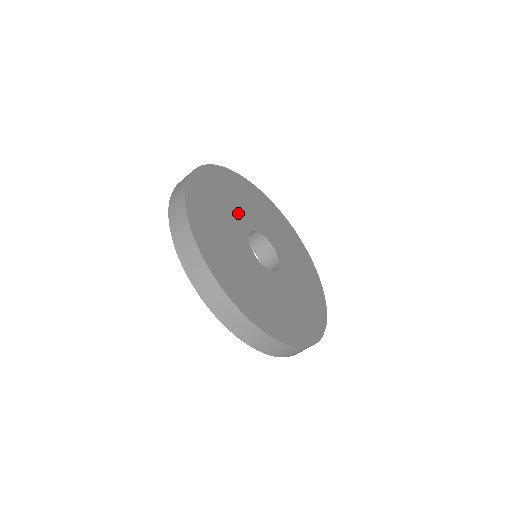
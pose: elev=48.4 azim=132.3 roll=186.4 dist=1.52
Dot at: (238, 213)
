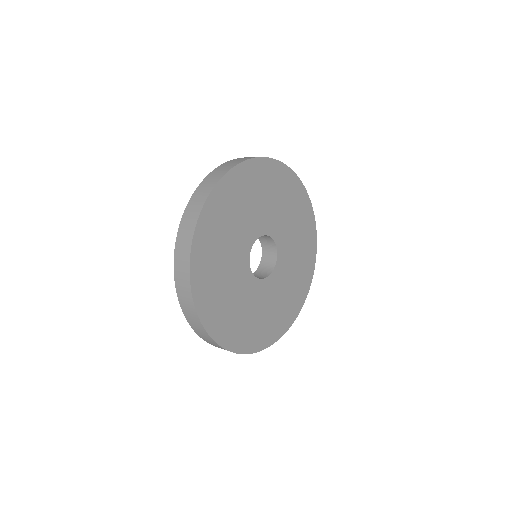
Dot at: (264, 214)
